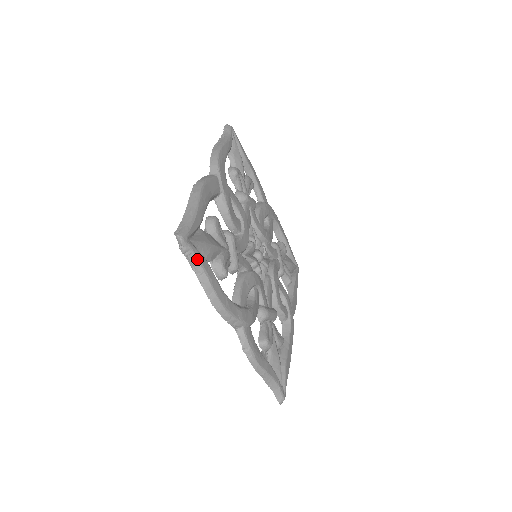
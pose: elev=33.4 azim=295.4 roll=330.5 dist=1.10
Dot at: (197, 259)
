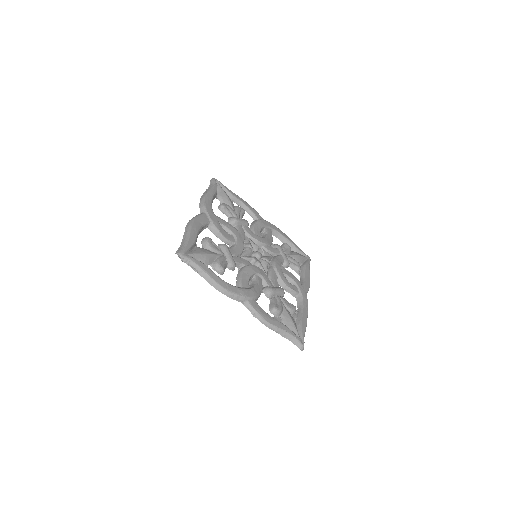
Dot at: (195, 264)
